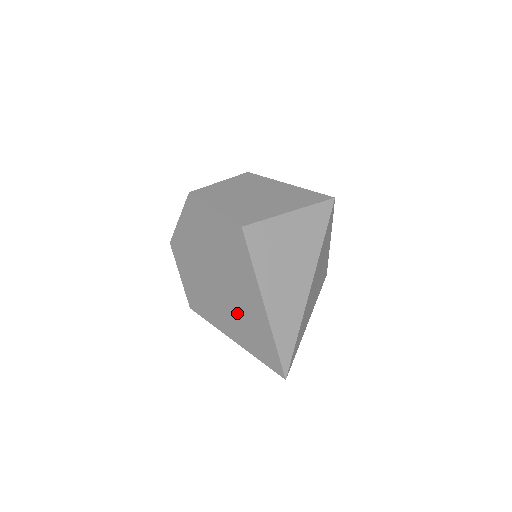
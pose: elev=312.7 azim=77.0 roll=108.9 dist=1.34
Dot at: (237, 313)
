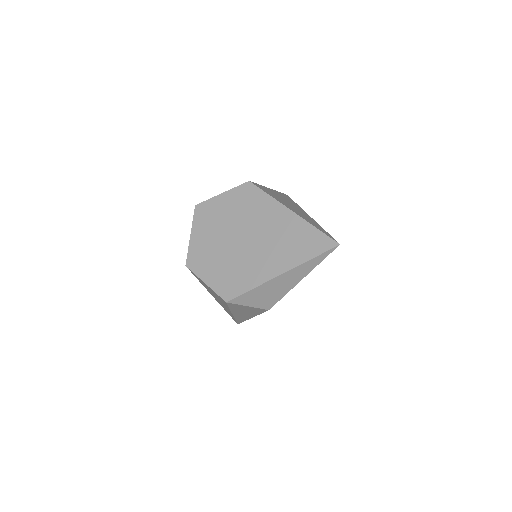
Dot at: (274, 245)
